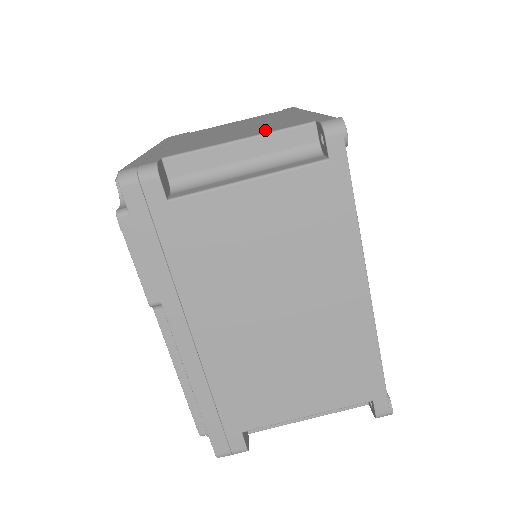
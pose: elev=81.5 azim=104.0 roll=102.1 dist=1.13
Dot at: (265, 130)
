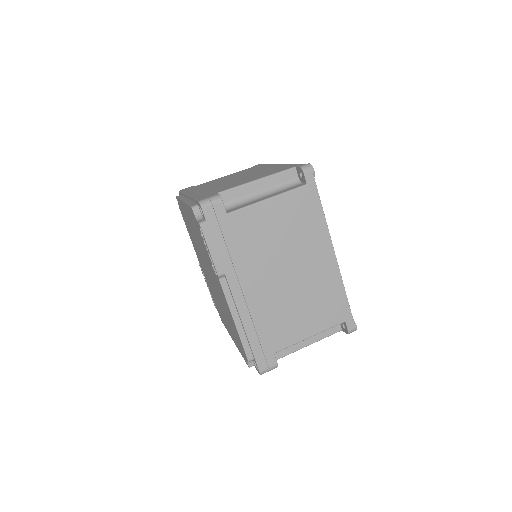
Dot at: (267, 174)
